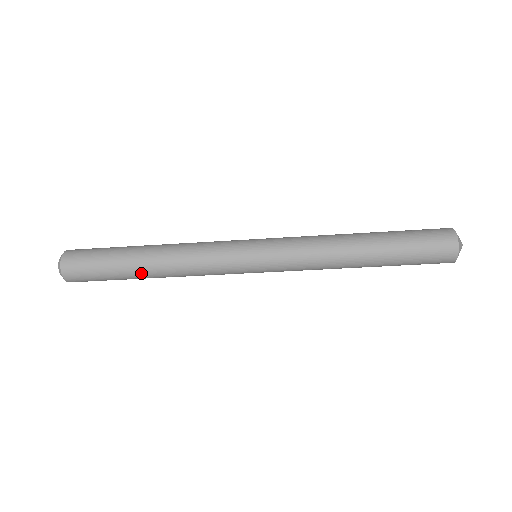
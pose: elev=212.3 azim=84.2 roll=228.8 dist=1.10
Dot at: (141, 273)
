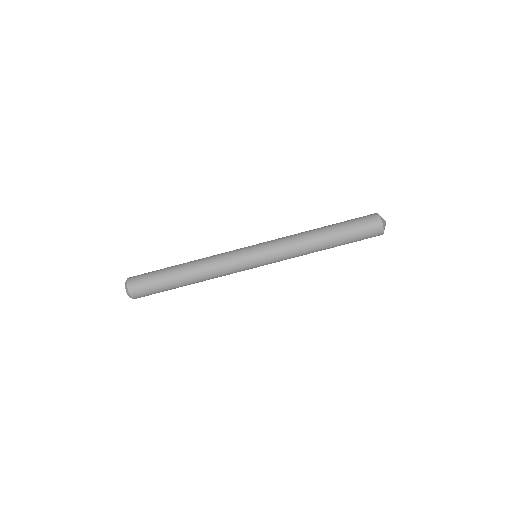
Dot at: (179, 265)
